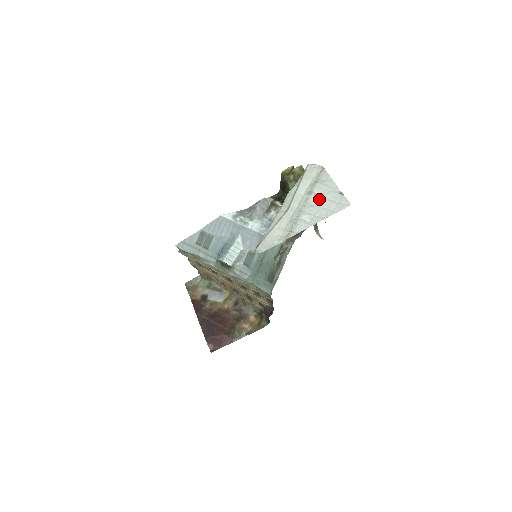
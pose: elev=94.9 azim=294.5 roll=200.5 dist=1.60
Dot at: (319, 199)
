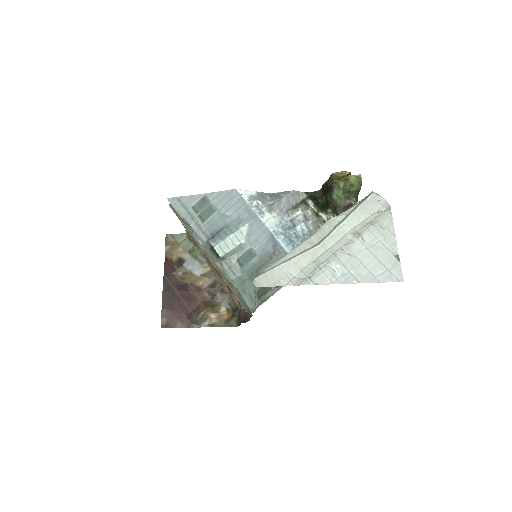
Dot at: (365, 250)
